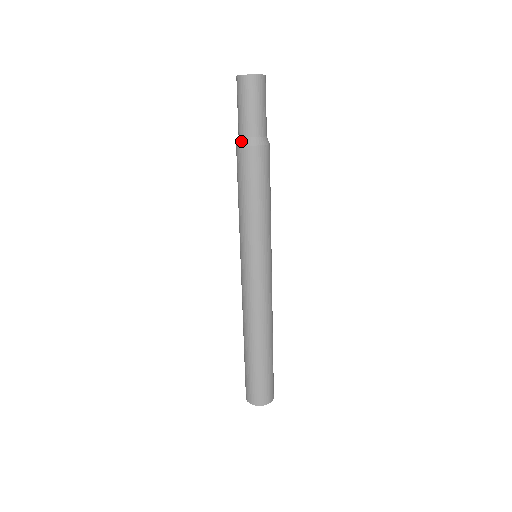
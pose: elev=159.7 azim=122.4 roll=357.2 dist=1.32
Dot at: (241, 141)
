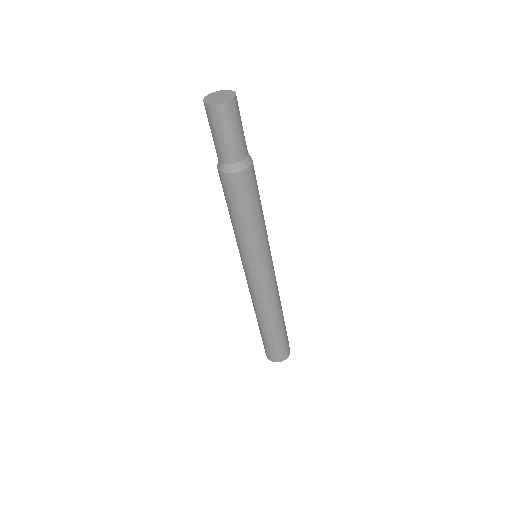
Dot at: (224, 168)
